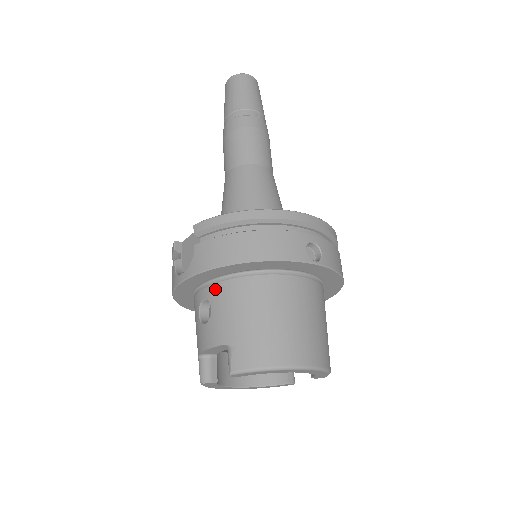
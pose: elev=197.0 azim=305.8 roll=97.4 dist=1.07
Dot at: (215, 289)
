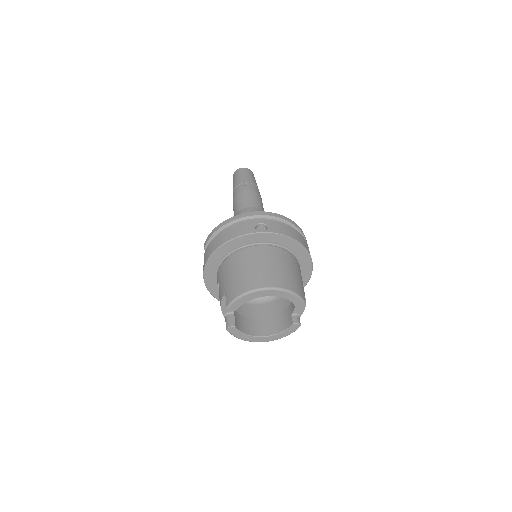
Dot at: (219, 272)
